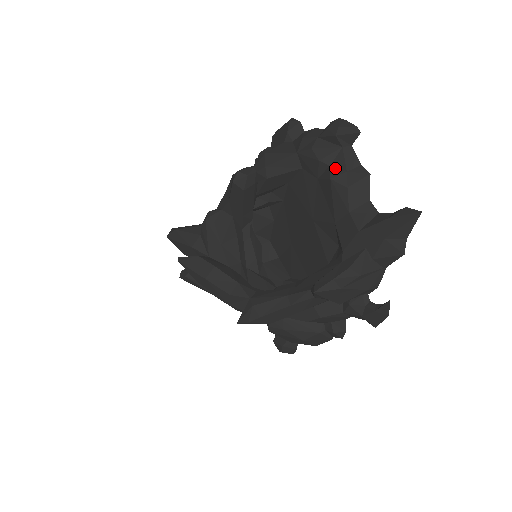
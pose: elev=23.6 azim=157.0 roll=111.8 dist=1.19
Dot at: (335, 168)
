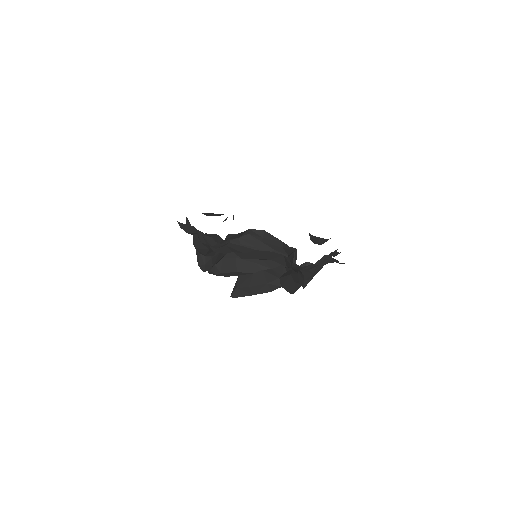
Dot at: (237, 253)
